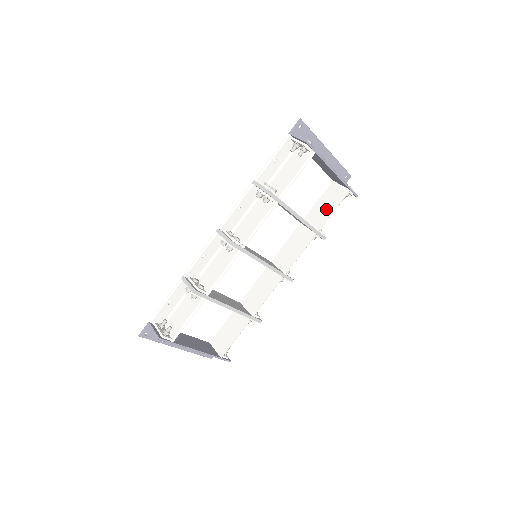
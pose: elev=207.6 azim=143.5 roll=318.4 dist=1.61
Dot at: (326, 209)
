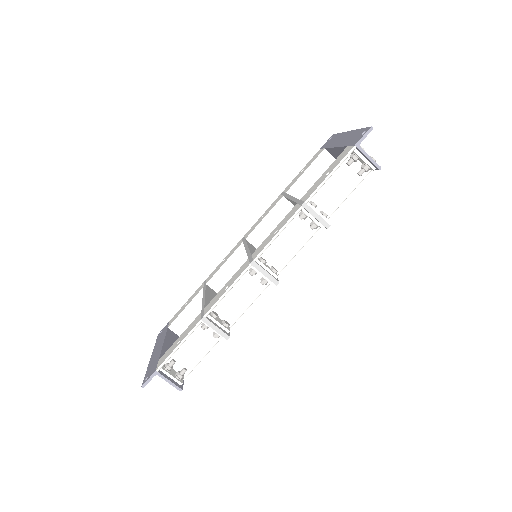
Dot at: occluded
